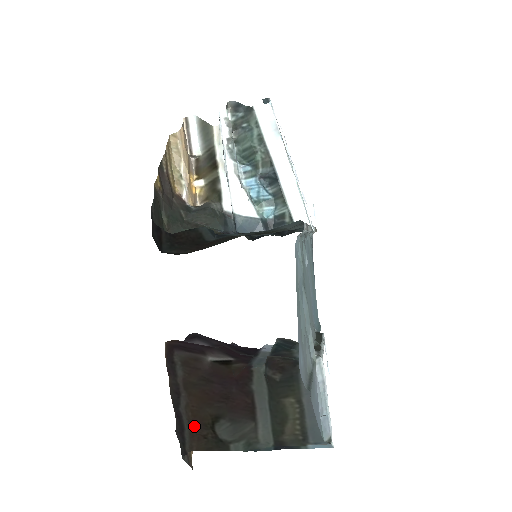
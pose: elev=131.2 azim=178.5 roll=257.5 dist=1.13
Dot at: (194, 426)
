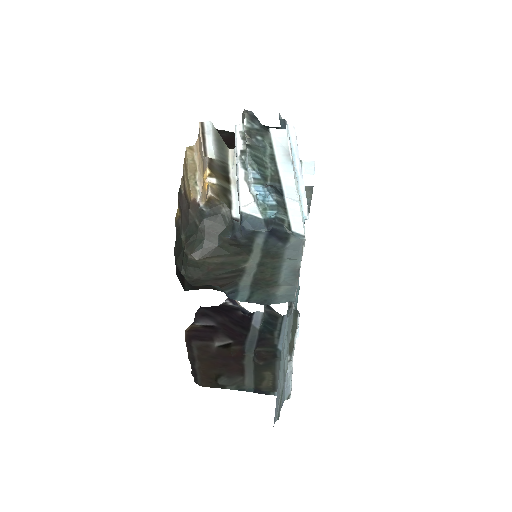
Dot at: (204, 377)
